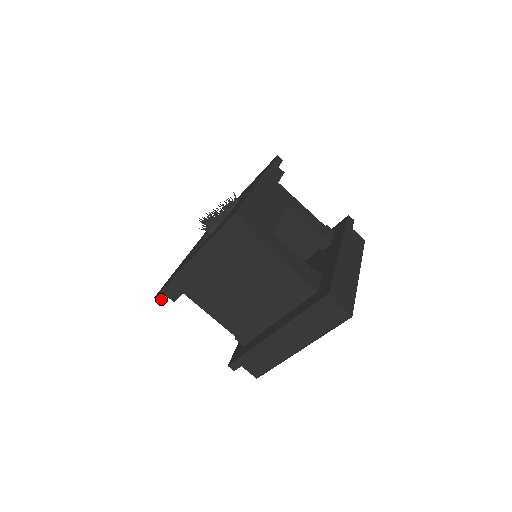
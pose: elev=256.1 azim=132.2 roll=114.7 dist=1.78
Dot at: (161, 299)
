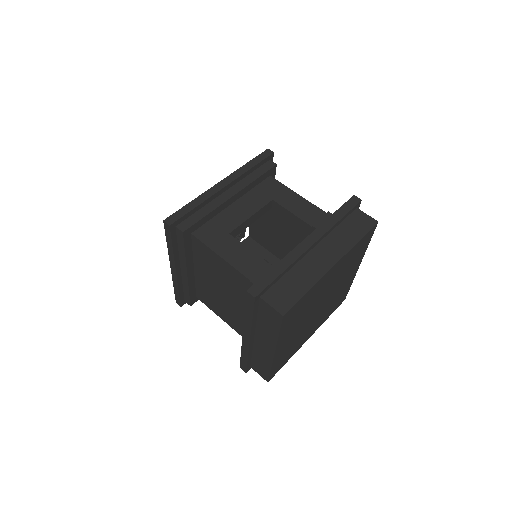
Dot at: (179, 304)
